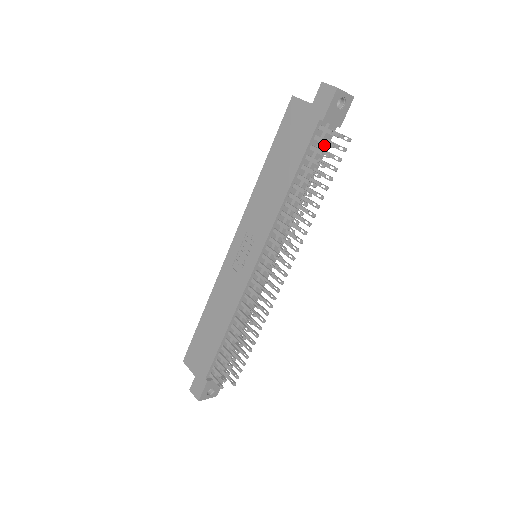
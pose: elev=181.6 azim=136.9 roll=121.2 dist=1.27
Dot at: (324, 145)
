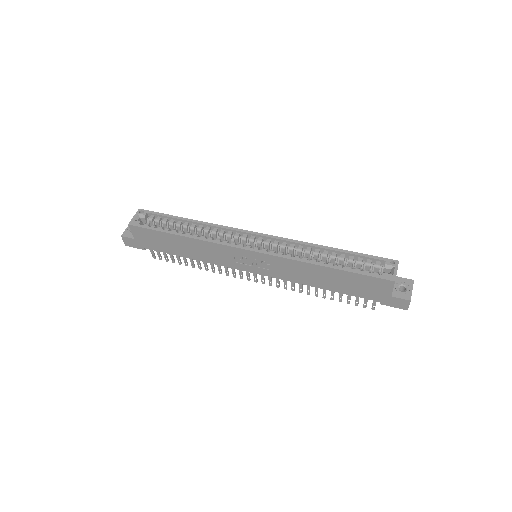
Dot at: occluded
